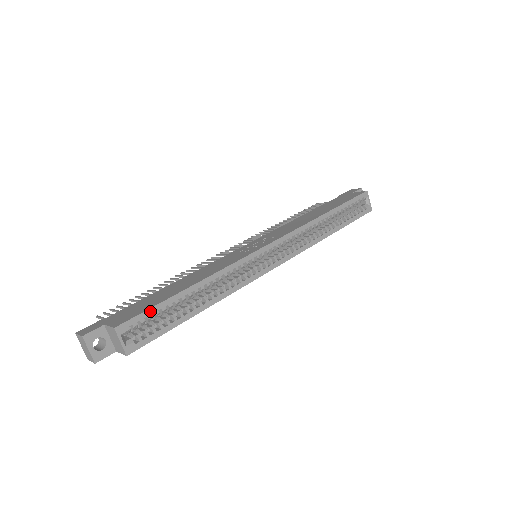
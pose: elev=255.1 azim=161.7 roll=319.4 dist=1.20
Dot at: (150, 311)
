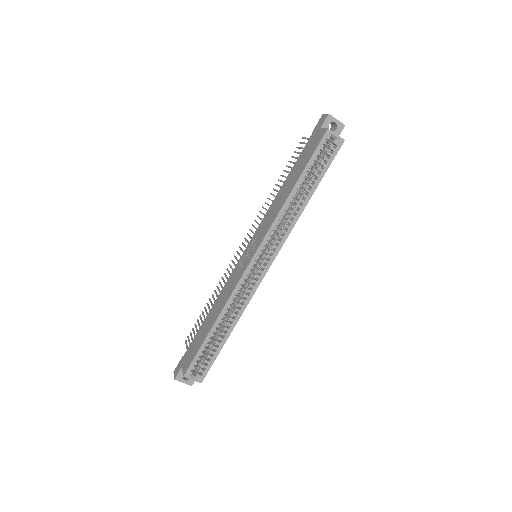
Dot at: (197, 356)
